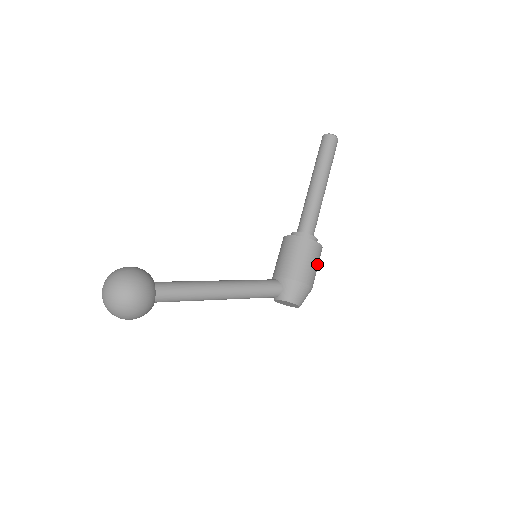
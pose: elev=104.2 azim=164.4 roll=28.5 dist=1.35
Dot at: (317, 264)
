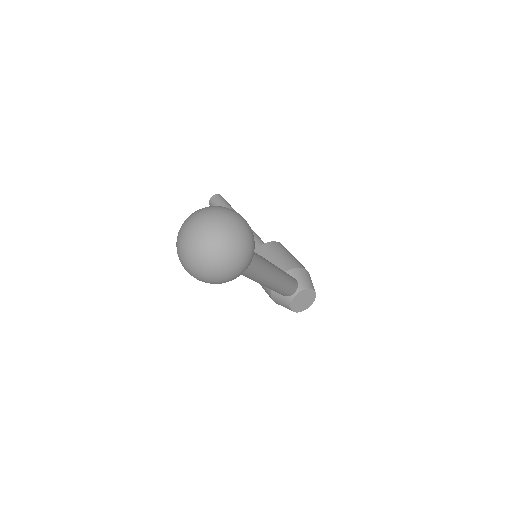
Dot at: occluded
